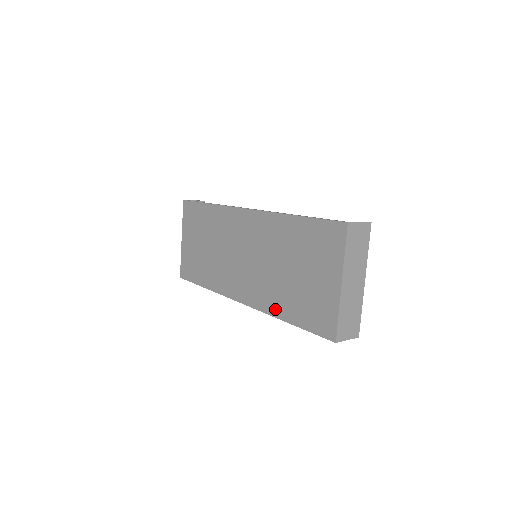
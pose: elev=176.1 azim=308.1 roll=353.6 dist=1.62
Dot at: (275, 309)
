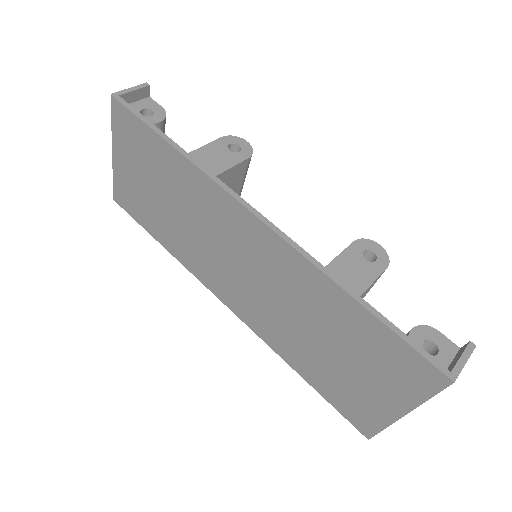
Dot at: (285, 353)
